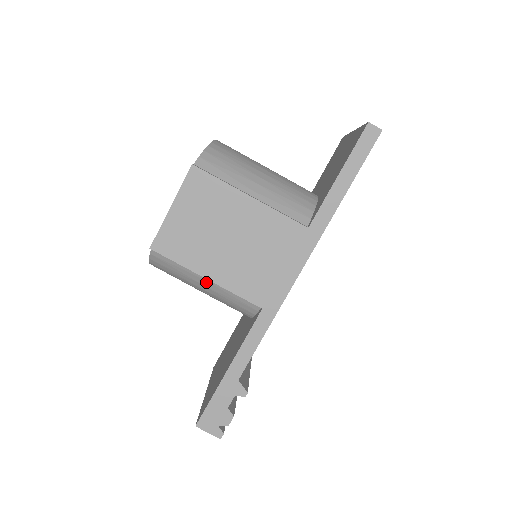
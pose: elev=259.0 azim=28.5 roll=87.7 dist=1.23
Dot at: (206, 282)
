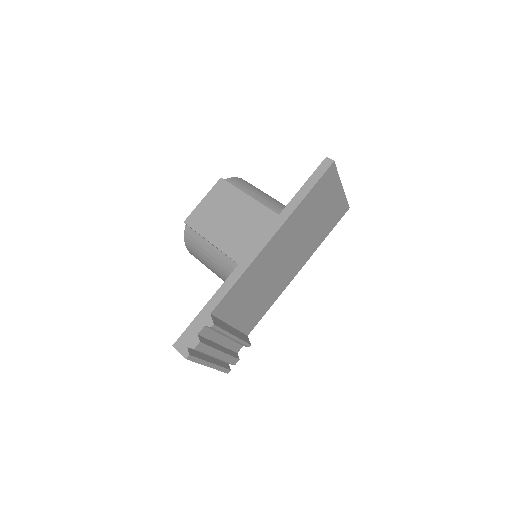
Dot at: (211, 249)
